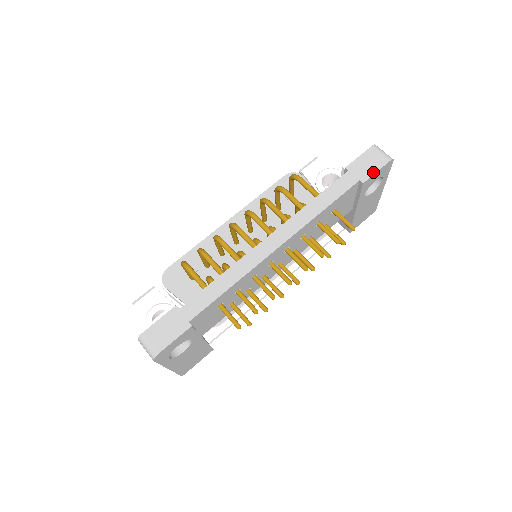
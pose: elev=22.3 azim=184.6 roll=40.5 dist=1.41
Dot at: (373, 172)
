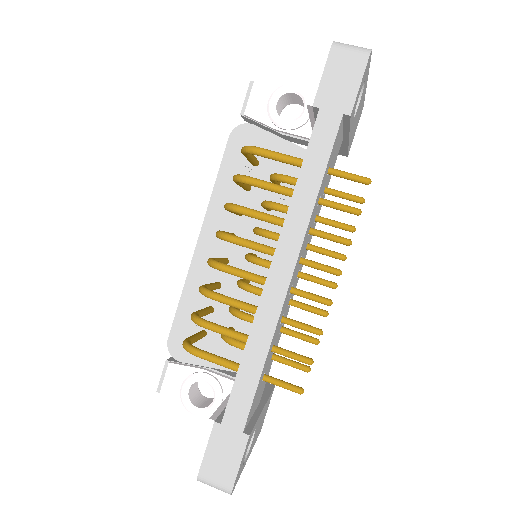
Dot at: (355, 89)
